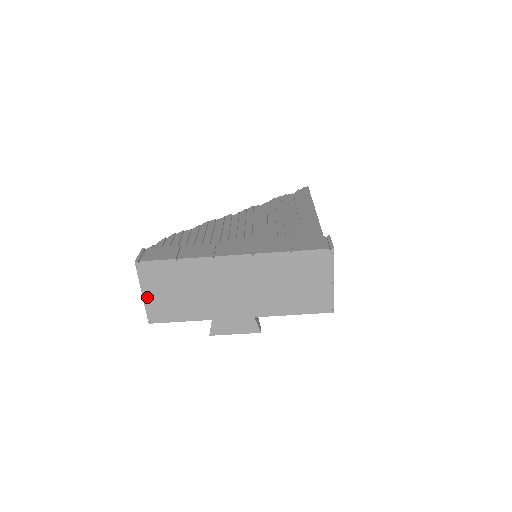
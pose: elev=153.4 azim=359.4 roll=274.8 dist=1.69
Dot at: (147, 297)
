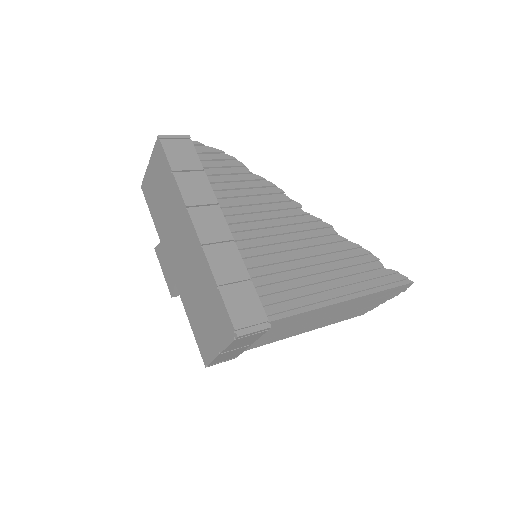
Dot at: (149, 169)
